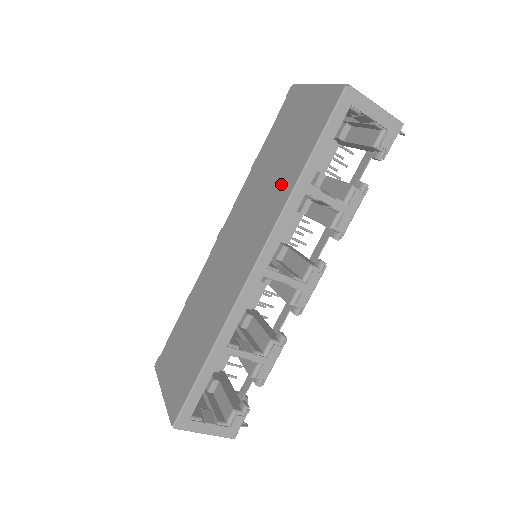
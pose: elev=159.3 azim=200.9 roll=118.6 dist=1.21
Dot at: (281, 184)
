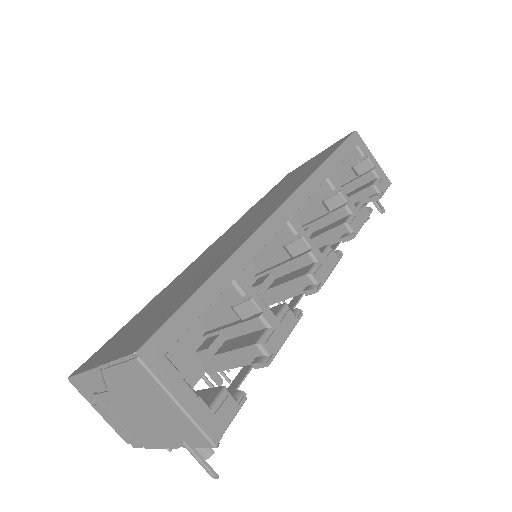
Dot at: (301, 177)
